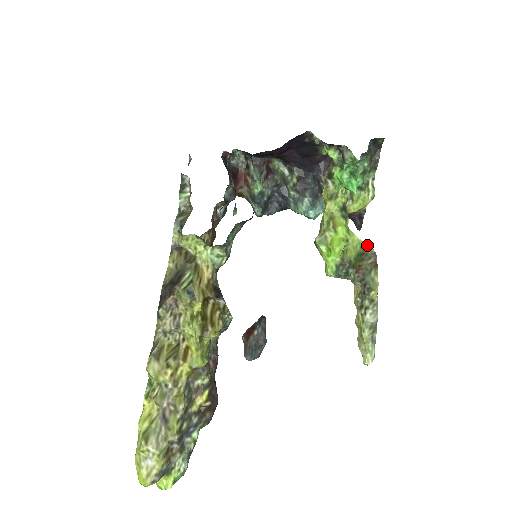
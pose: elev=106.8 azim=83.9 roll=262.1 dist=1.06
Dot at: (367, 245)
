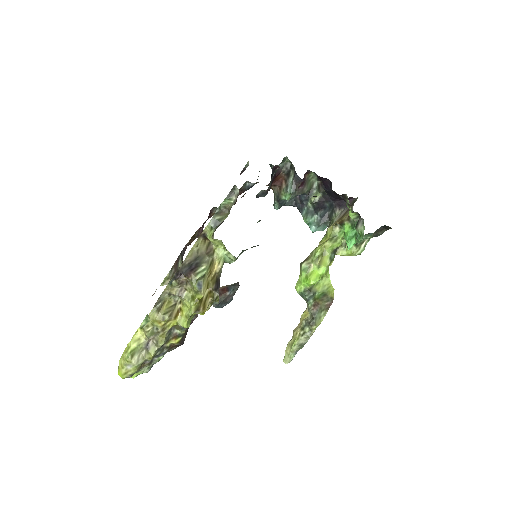
Dot at: (332, 291)
